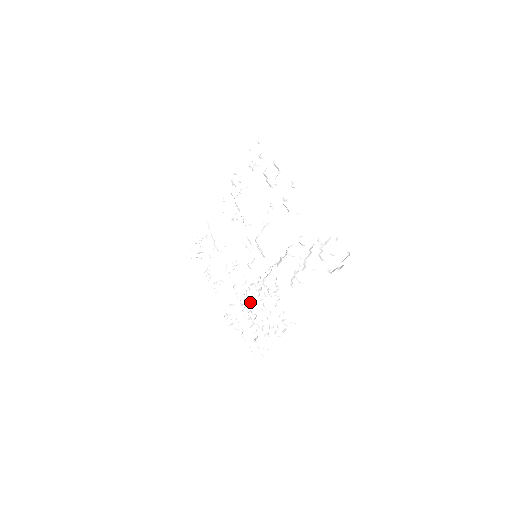
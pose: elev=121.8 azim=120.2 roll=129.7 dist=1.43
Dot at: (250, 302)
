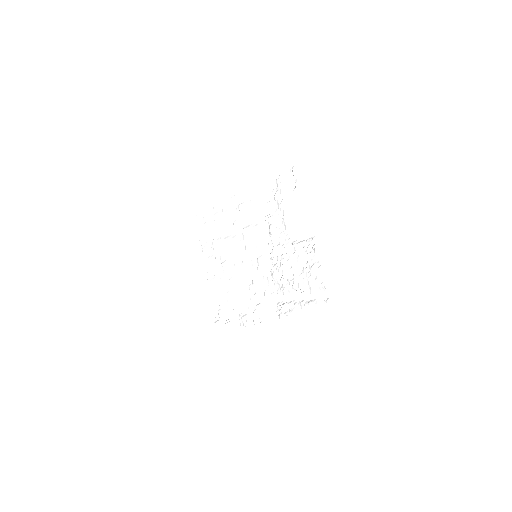
Dot at: (281, 277)
